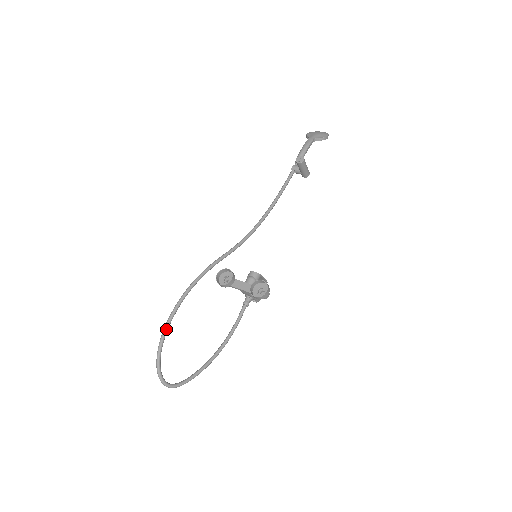
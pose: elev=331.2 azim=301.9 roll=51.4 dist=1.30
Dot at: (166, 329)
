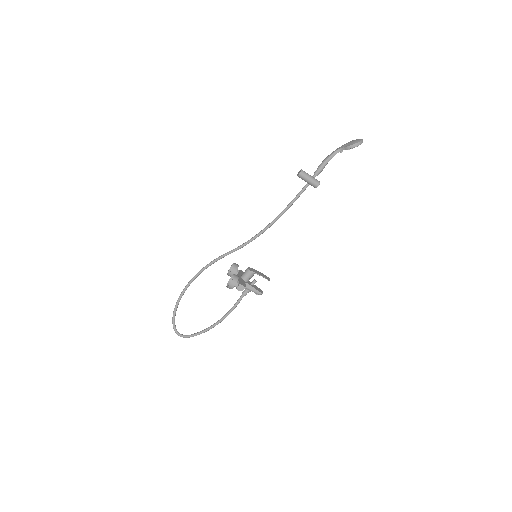
Dot at: (180, 296)
